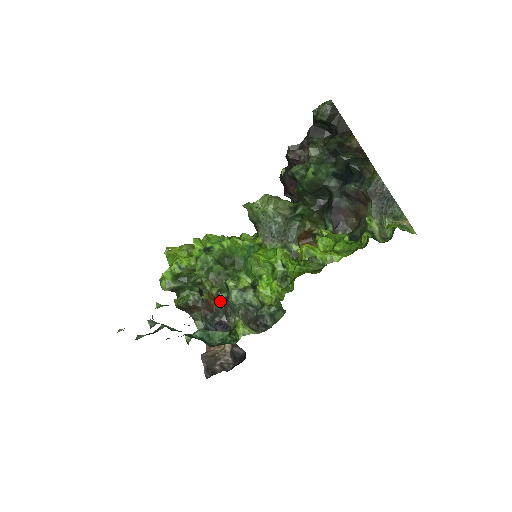
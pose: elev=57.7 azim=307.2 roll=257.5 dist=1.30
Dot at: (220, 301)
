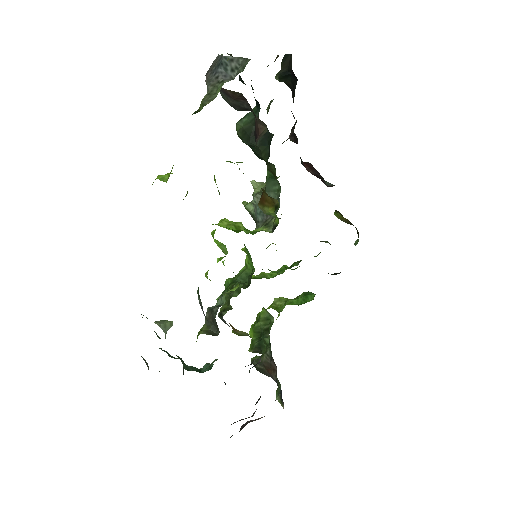
Dot at: (224, 322)
